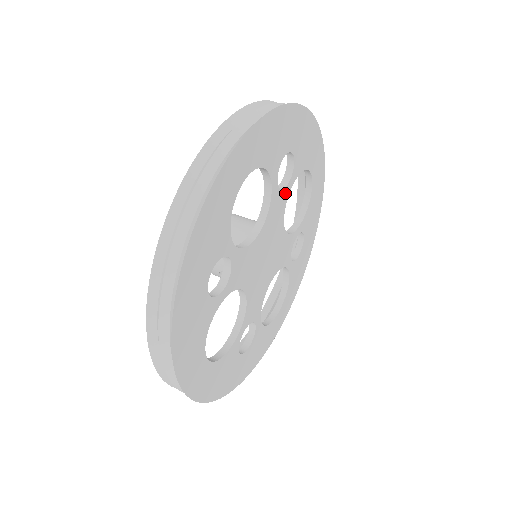
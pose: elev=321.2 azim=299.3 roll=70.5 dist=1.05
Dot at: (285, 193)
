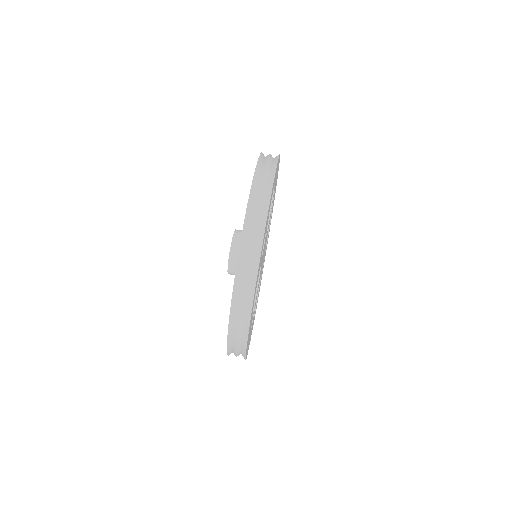
Dot at: occluded
